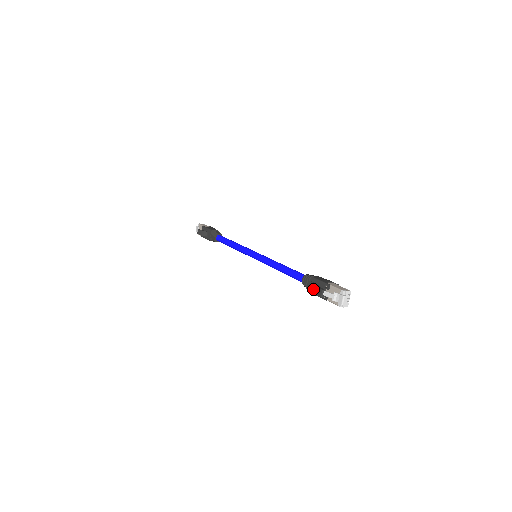
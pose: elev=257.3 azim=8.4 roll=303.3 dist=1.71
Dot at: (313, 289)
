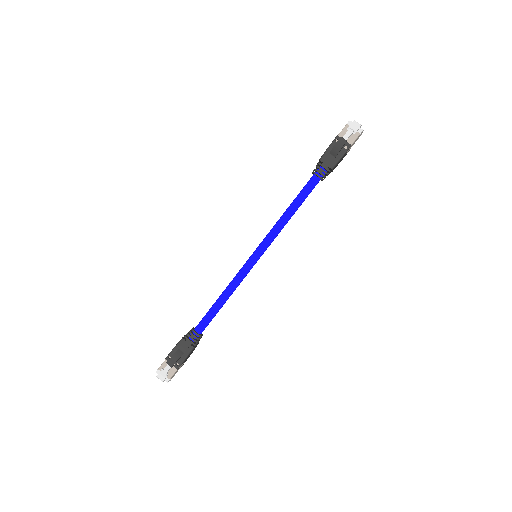
Dot at: (333, 160)
